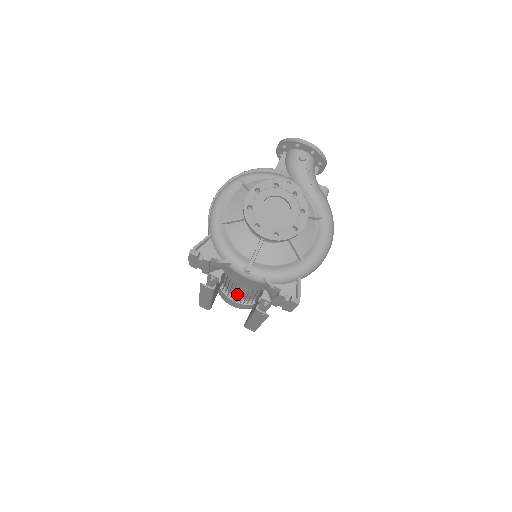
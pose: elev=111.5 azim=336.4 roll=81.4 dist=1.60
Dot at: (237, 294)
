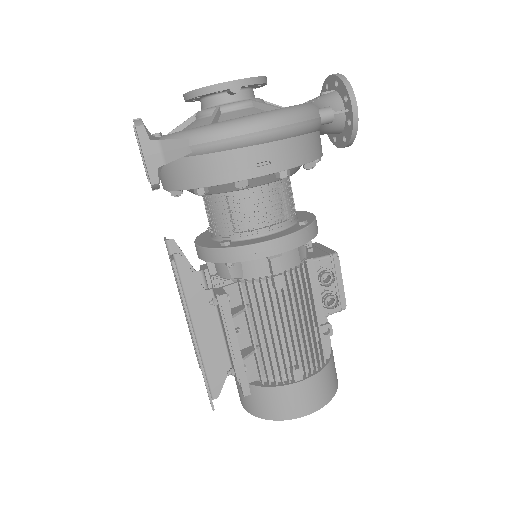
Dot at: occluded
